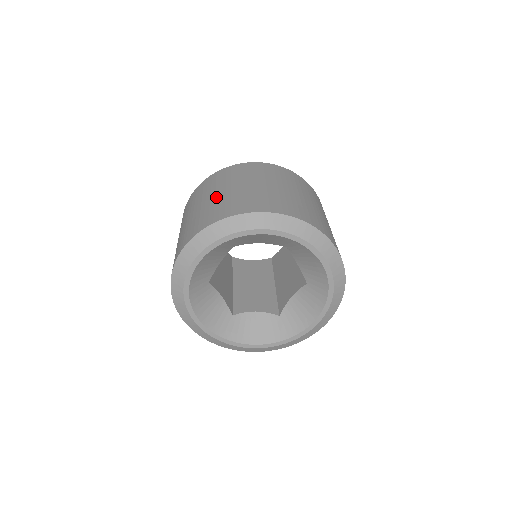
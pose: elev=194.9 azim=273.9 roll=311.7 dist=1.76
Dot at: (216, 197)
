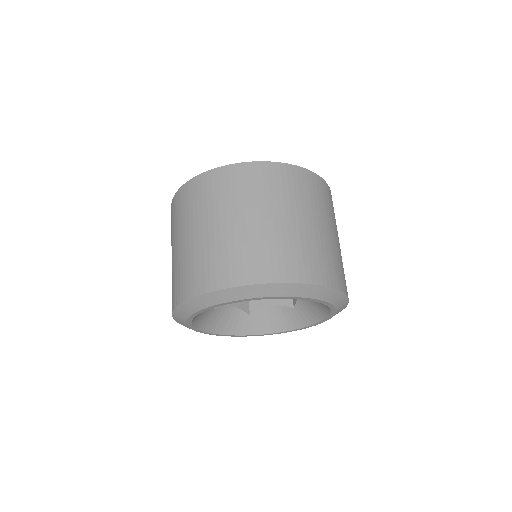
Dot at: (186, 246)
